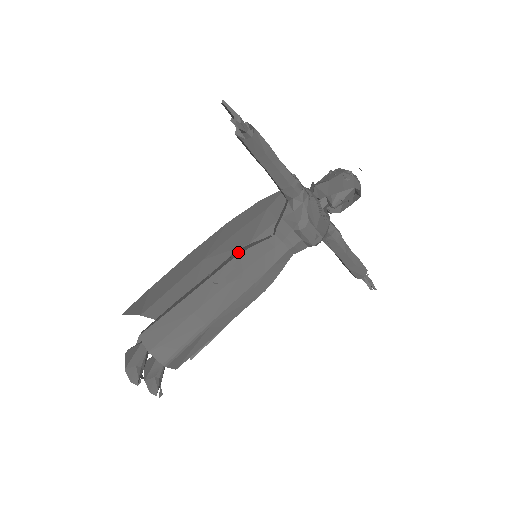
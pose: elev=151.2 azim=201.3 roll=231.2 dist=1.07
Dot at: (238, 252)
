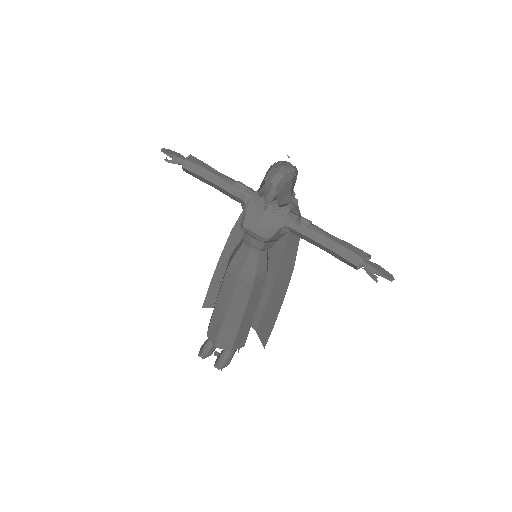
Dot at: occluded
